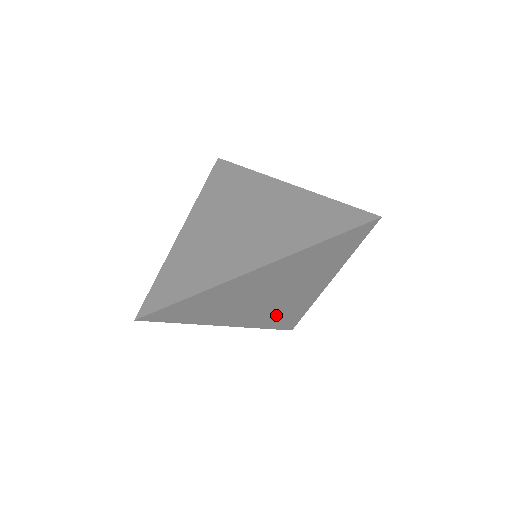
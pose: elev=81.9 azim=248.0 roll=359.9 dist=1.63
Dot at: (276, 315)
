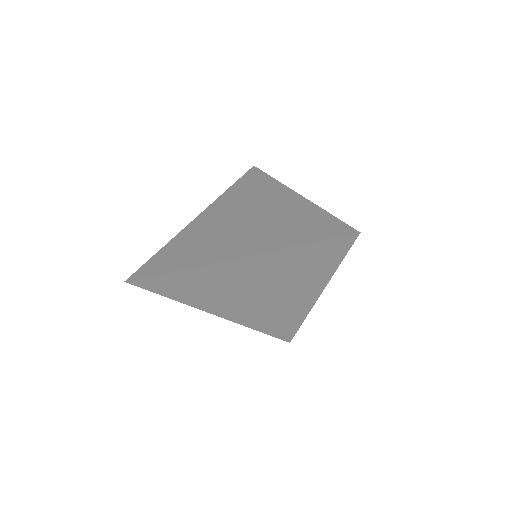
Dot at: (268, 319)
